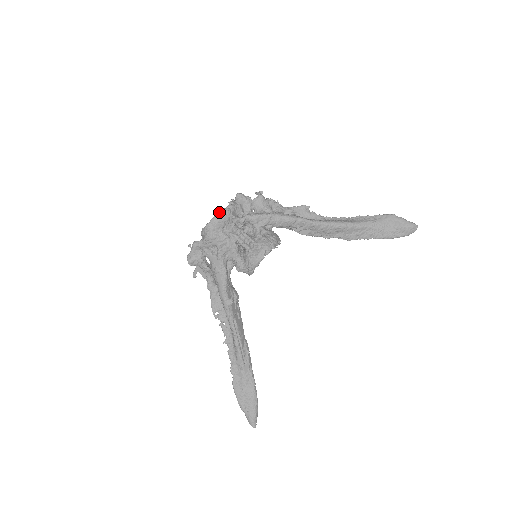
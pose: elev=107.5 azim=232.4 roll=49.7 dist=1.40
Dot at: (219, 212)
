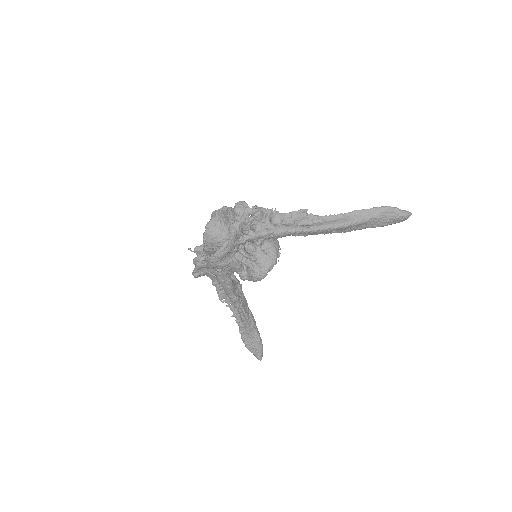
Dot at: (221, 246)
